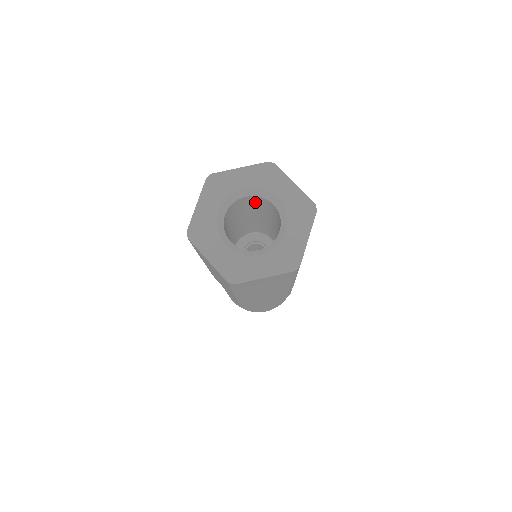
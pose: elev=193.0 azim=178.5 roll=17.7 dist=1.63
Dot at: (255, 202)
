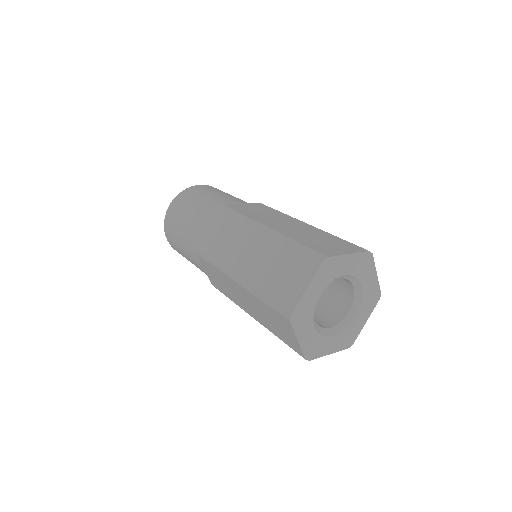
Dot at: occluded
